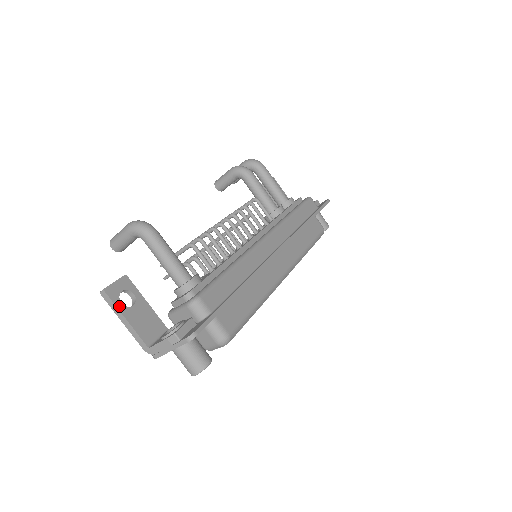
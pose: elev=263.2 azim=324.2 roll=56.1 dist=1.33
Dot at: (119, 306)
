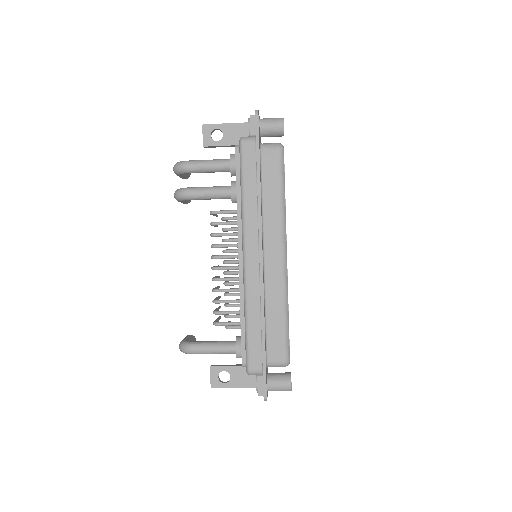
Dot at: (225, 386)
